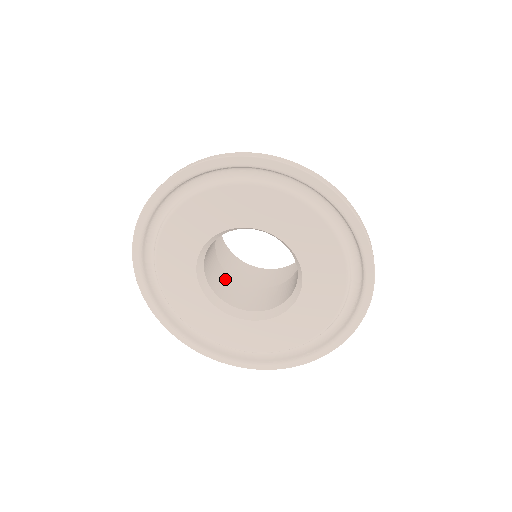
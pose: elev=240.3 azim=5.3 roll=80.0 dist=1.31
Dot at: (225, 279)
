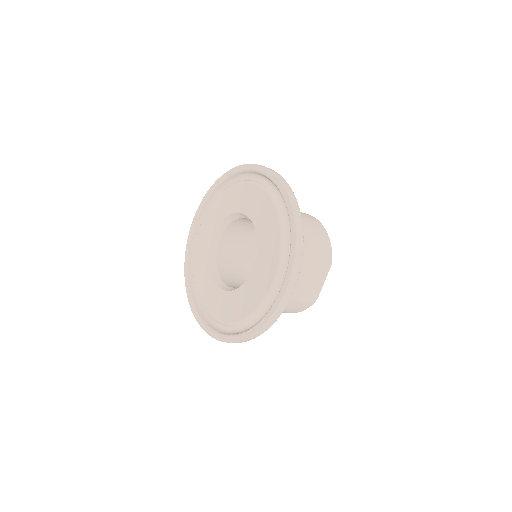
Dot at: (236, 270)
